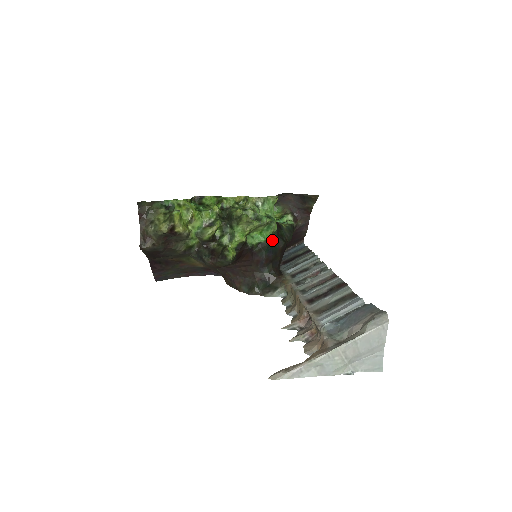
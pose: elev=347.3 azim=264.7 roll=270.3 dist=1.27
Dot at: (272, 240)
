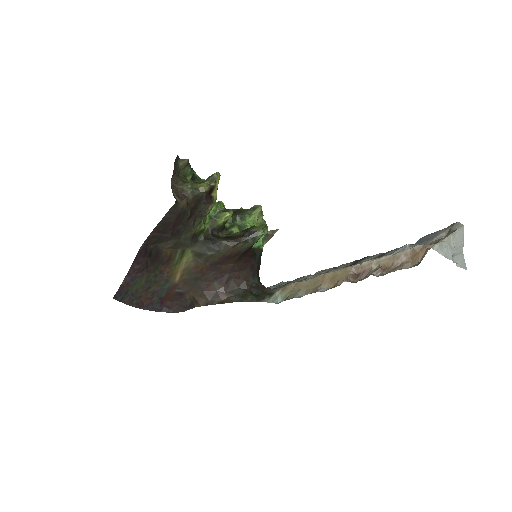
Dot at: (262, 248)
